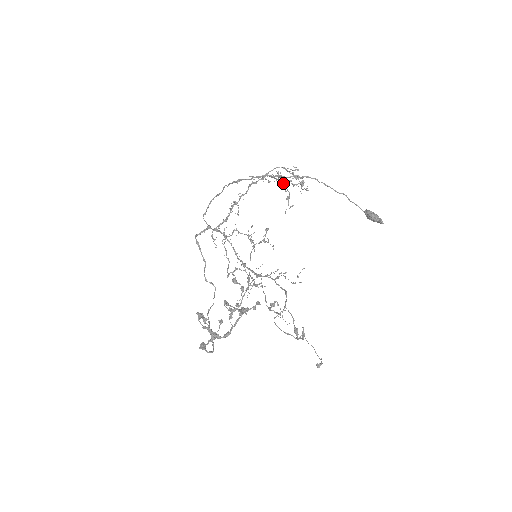
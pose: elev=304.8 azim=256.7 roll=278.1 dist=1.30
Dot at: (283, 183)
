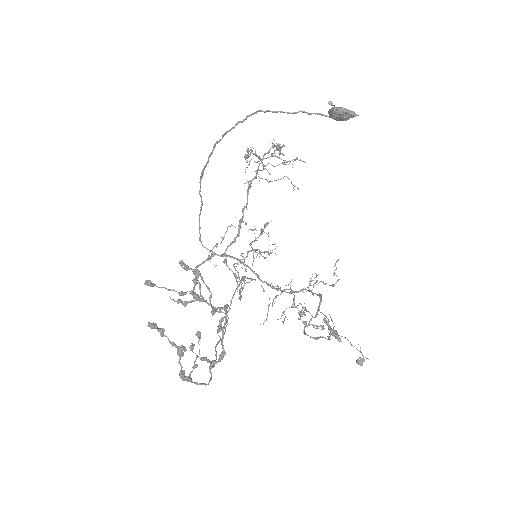
Dot at: (248, 151)
